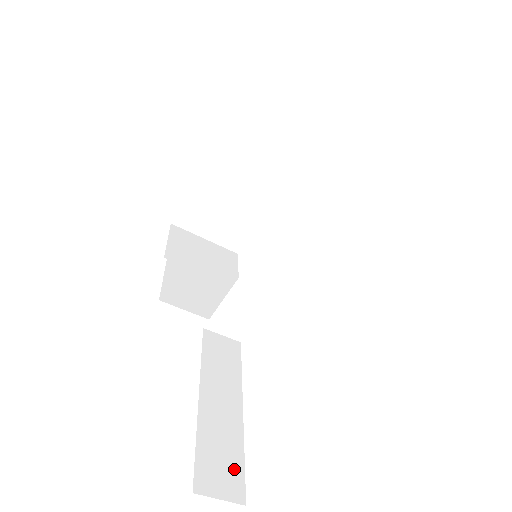
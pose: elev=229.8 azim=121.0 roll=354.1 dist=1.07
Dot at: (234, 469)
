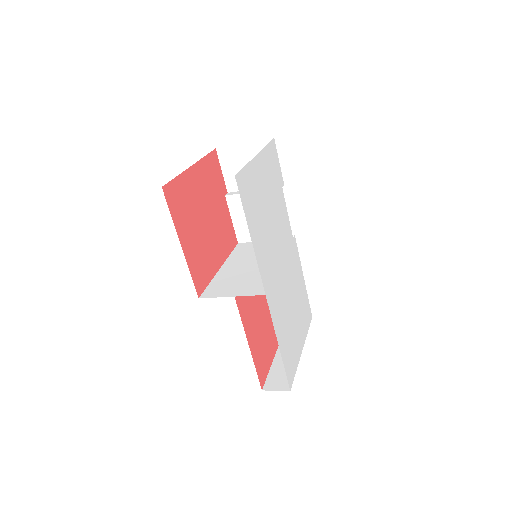
Dot at: occluded
